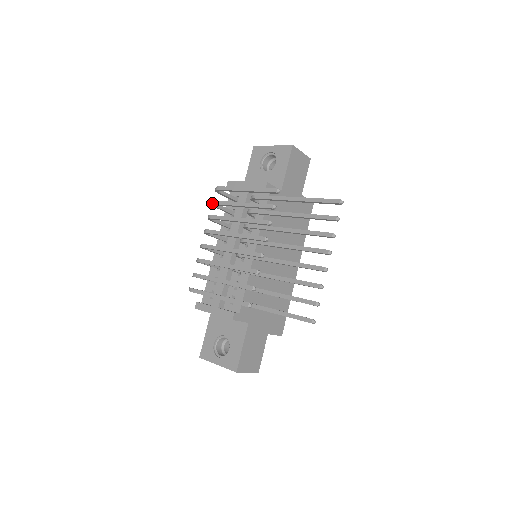
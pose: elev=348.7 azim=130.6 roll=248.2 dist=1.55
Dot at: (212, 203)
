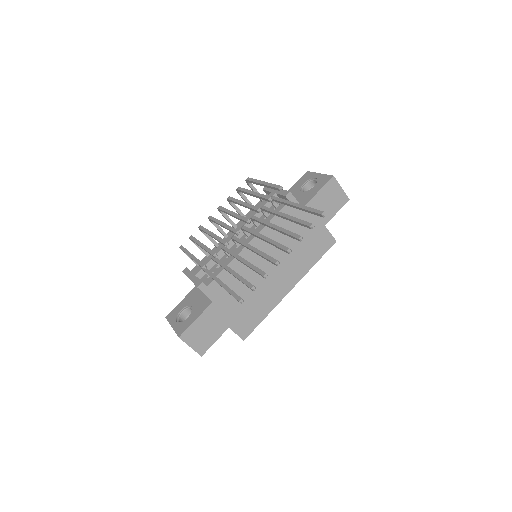
Dot at: (237, 188)
